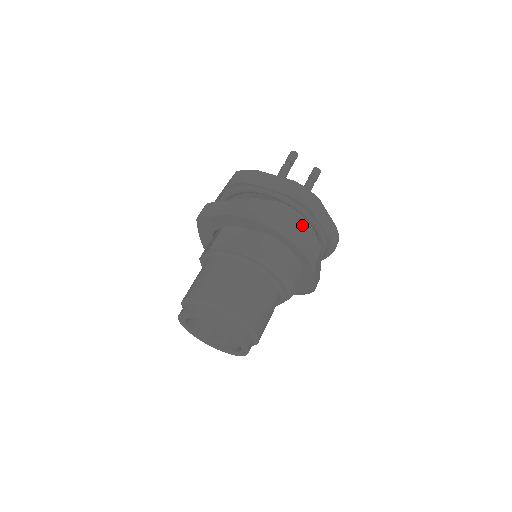
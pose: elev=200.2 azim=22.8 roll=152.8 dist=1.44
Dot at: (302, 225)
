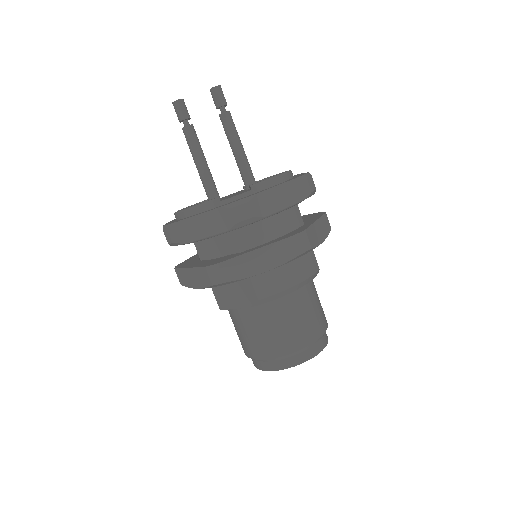
Dot at: (268, 226)
